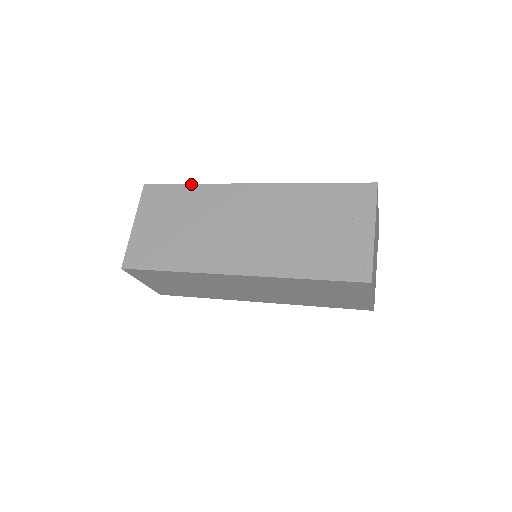
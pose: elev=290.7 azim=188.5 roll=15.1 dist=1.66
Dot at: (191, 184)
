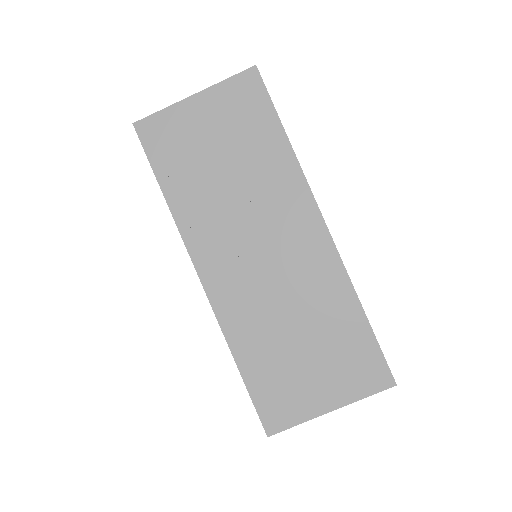
Dot at: (287, 137)
